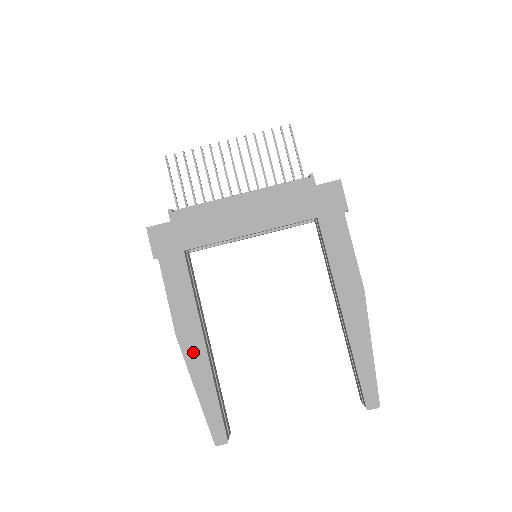
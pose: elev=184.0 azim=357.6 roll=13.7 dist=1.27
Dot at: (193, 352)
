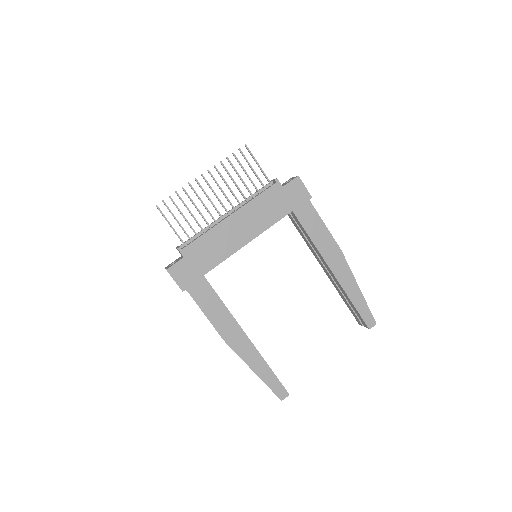
Dot at: (241, 346)
